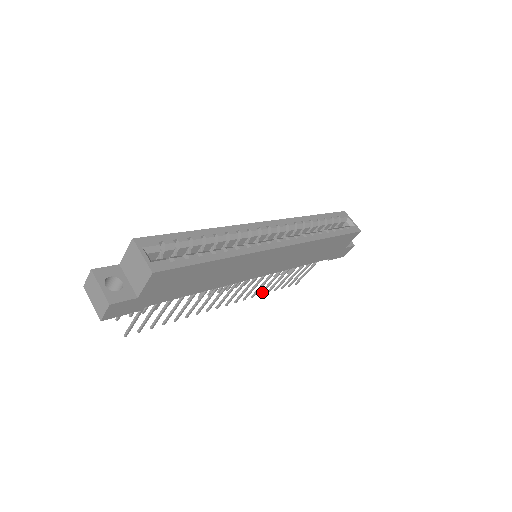
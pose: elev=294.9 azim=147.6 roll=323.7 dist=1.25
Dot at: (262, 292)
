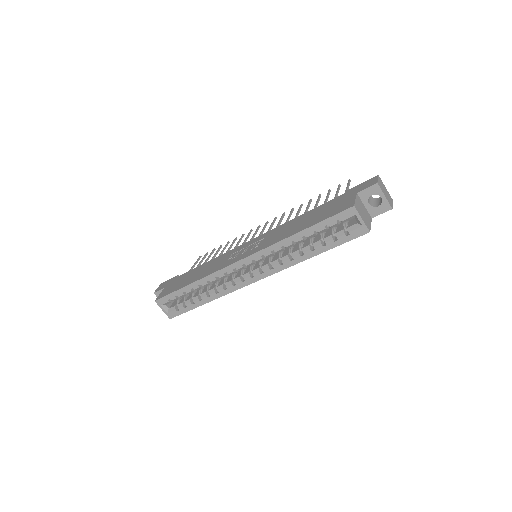
Dot at: occluded
